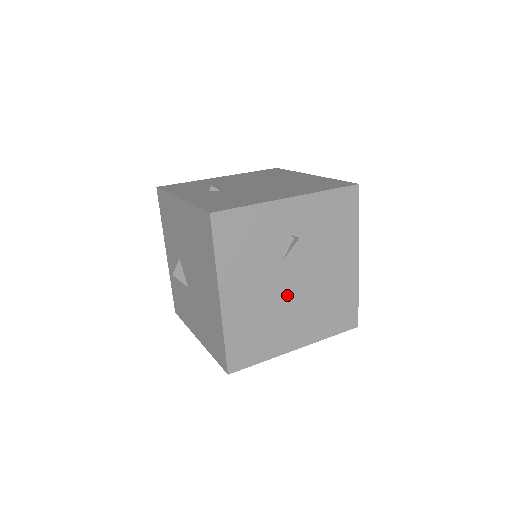
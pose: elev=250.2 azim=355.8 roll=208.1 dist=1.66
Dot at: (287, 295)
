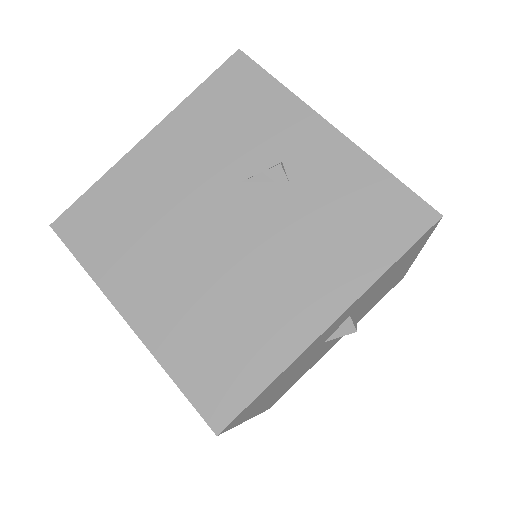
Dot at: (198, 230)
